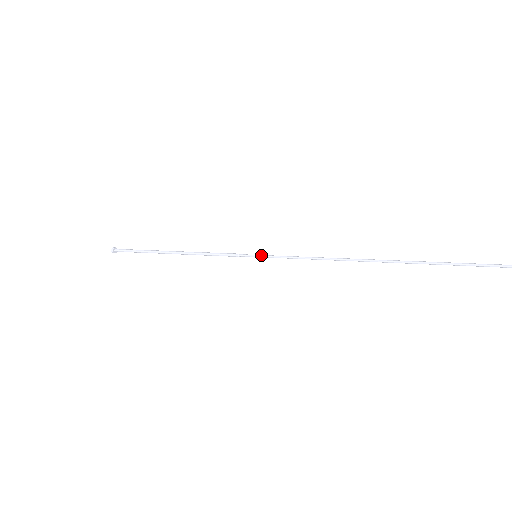
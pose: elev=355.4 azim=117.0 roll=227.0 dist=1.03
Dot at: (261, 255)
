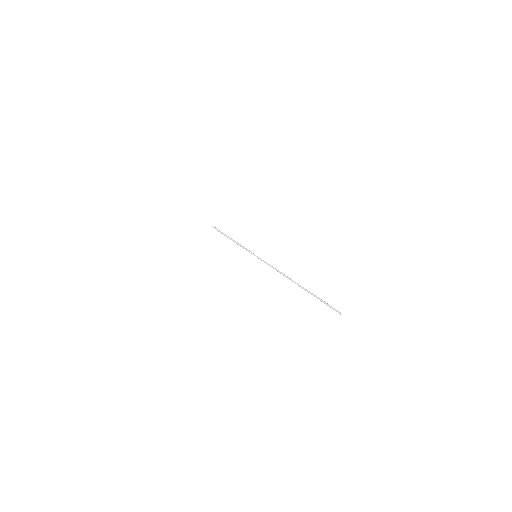
Dot at: (257, 257)
